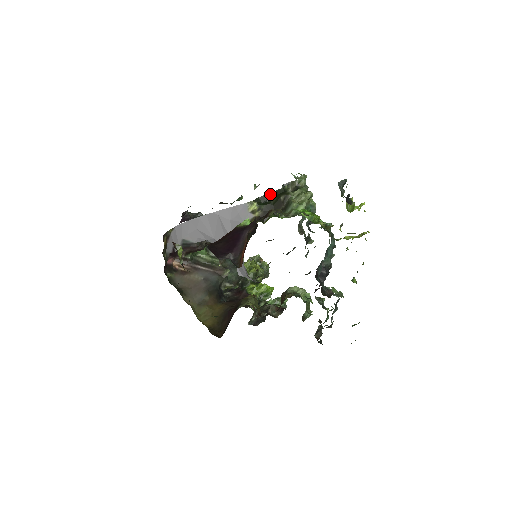
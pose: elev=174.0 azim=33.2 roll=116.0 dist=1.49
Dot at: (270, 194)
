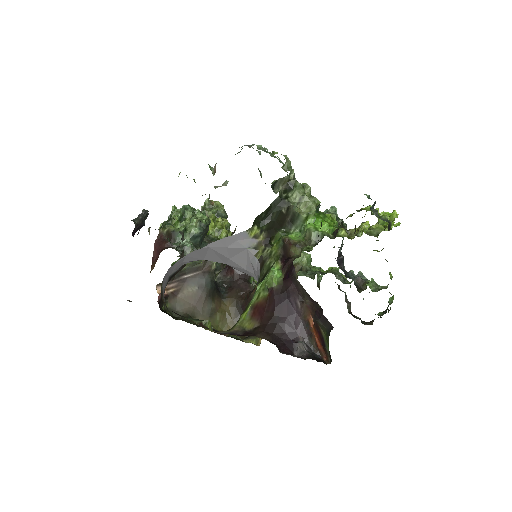
Dot at: (267, 210)
